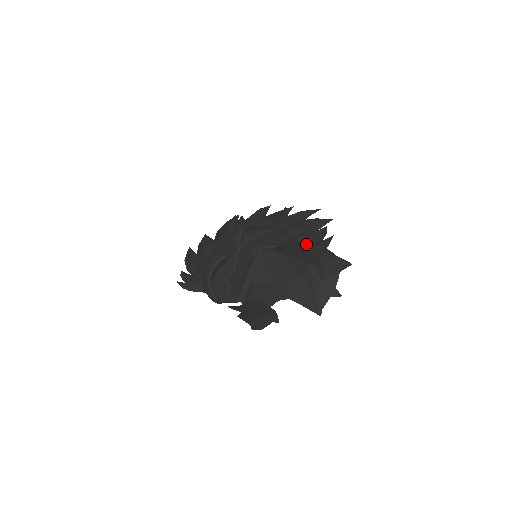
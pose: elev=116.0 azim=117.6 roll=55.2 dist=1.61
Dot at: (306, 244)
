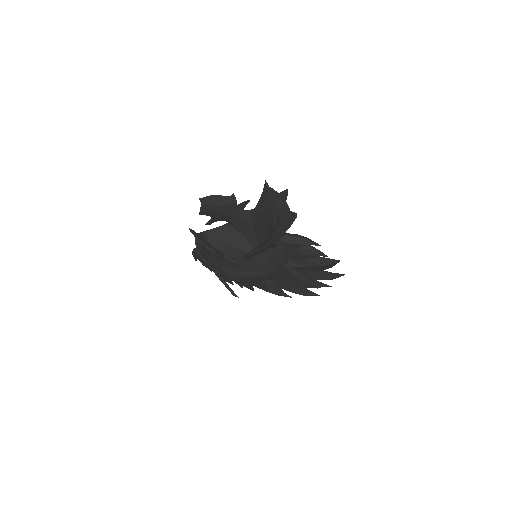
Dot at: (270, 188)
